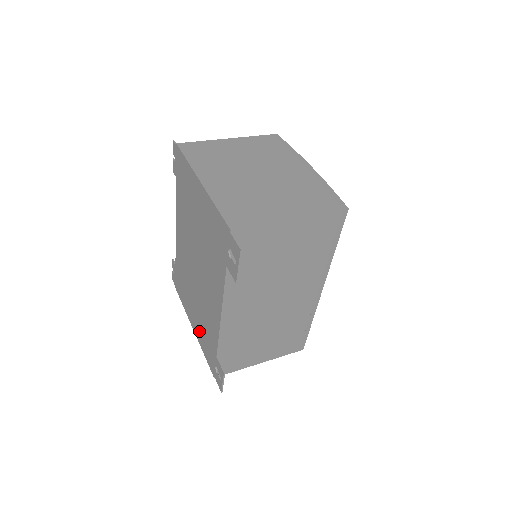
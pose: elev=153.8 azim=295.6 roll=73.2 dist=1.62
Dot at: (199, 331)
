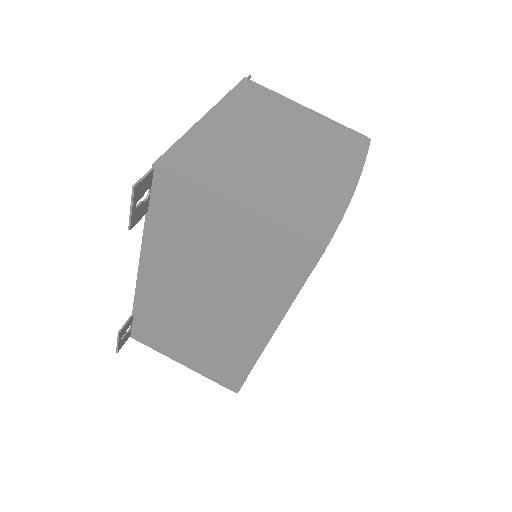
Dot at: occluded
